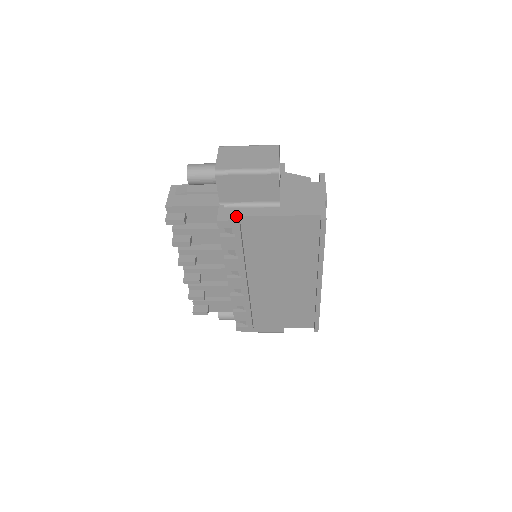
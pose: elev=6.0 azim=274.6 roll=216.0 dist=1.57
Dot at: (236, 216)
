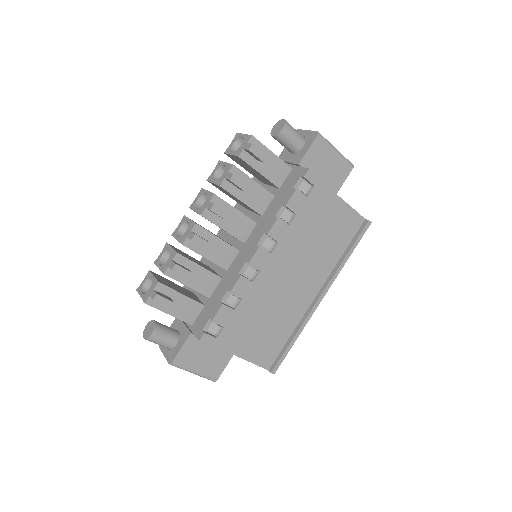
Dot at: (318, 178)
